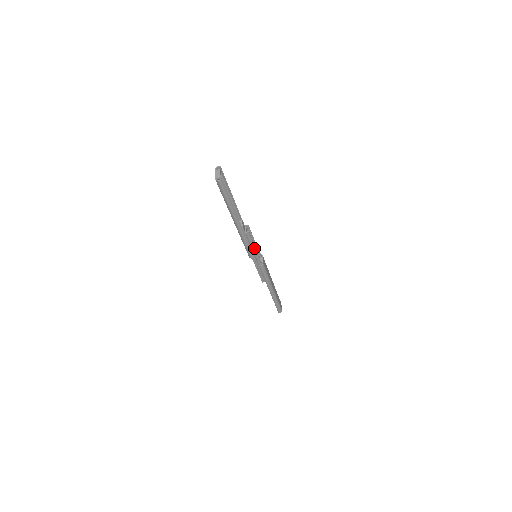
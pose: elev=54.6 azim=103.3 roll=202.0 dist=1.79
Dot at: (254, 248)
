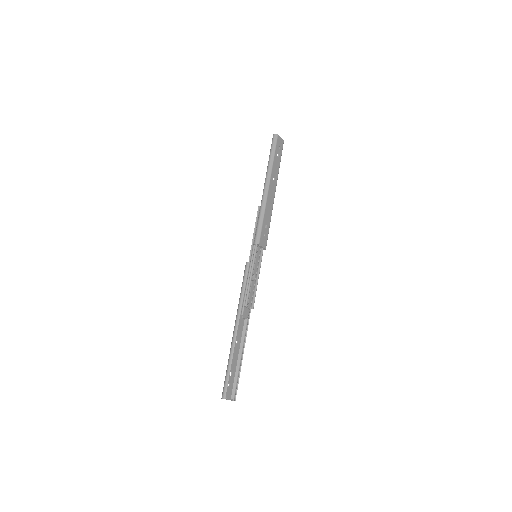
Dot at: (257, 279)
